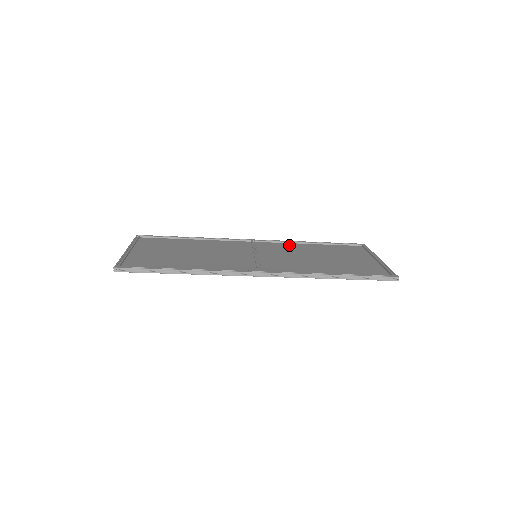
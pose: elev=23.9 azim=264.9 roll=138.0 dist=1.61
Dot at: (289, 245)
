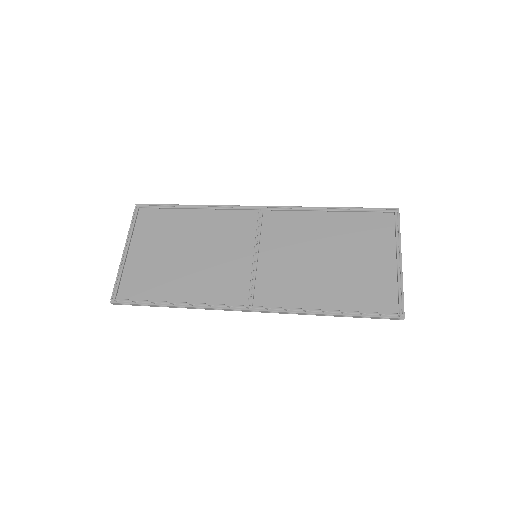
Dot at: (302, 218)
